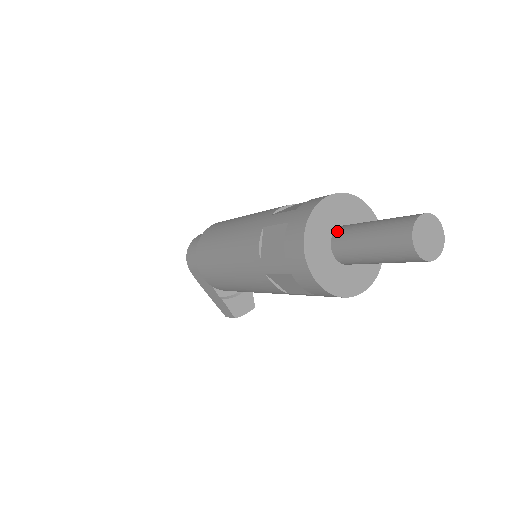
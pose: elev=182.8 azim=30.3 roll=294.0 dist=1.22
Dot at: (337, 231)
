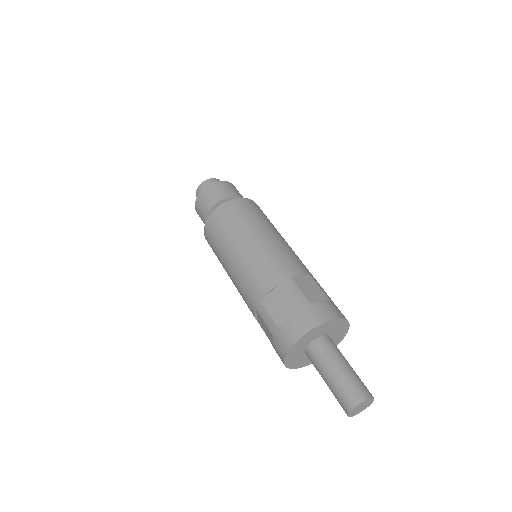
Dot at: (309, 350)
